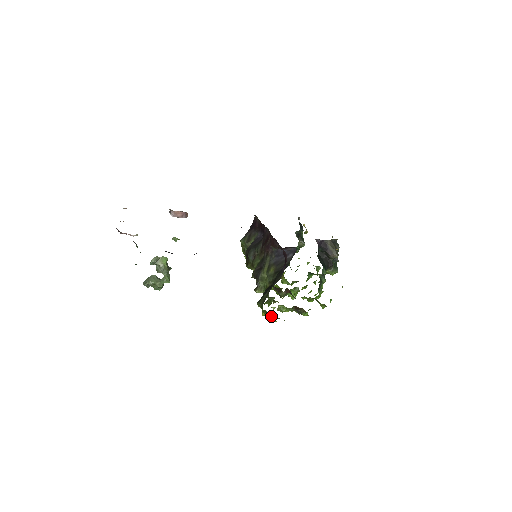
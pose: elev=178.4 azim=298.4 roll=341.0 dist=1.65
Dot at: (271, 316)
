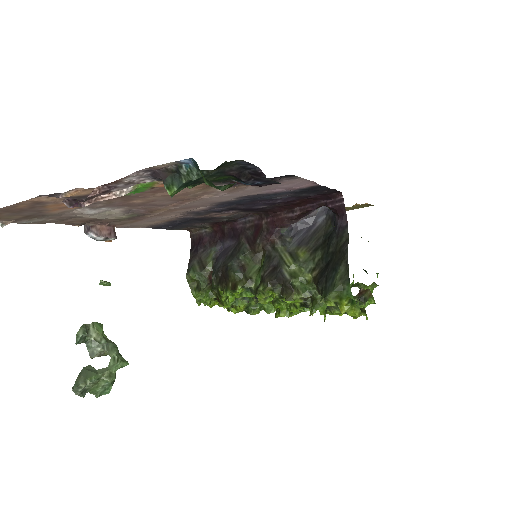
Dot at: (356, 306)
